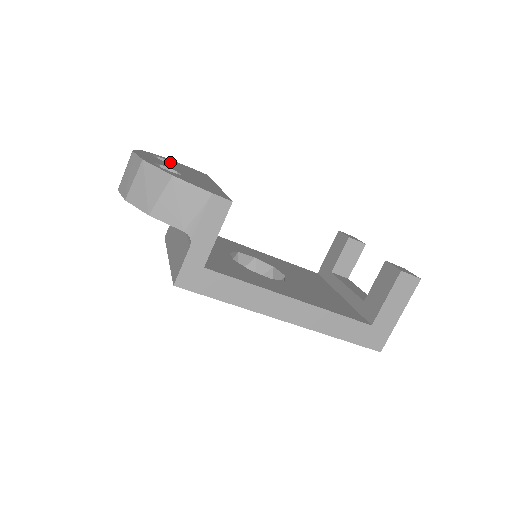
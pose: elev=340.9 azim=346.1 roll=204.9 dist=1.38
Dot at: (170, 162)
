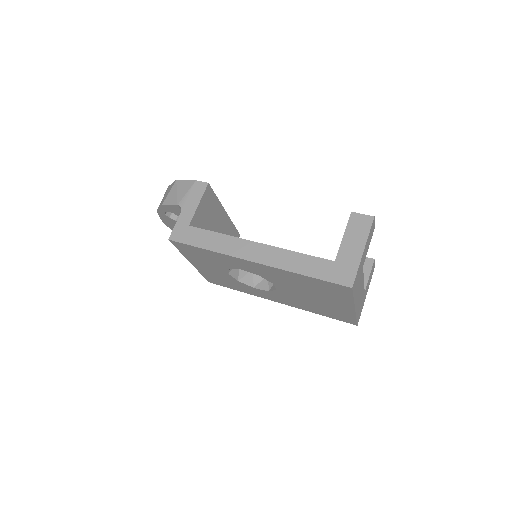
Dot at: occluded
